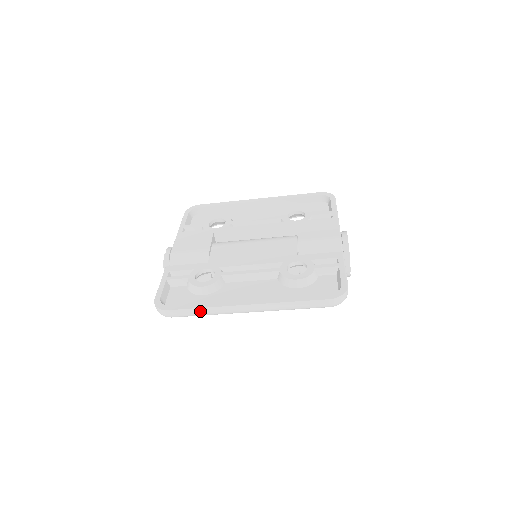
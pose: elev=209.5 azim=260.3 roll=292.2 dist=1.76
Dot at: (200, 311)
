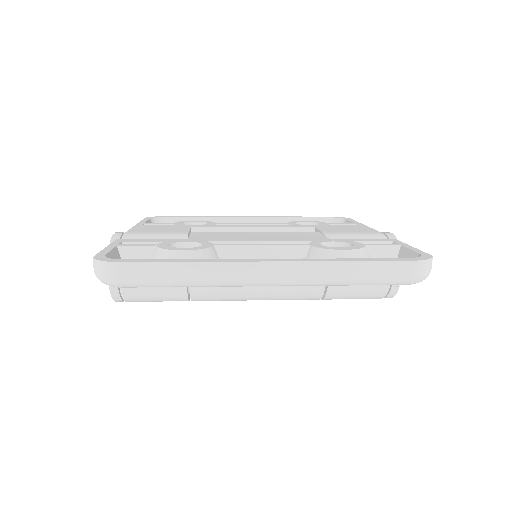
Dot at: (182, 270)
